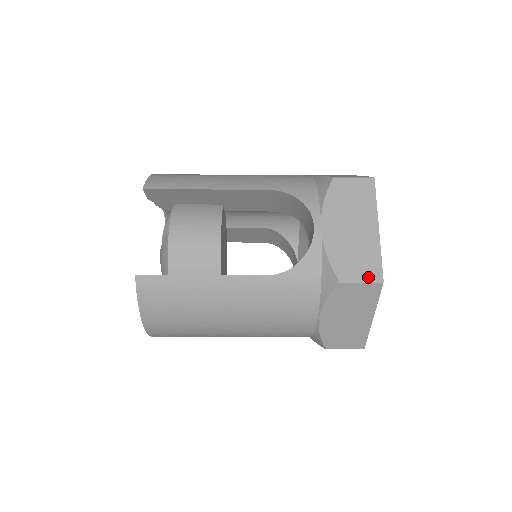
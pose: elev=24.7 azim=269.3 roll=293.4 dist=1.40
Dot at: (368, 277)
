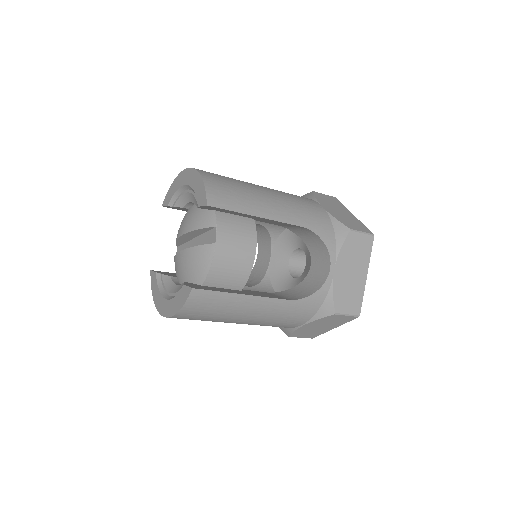
Dot at: (352, 312)
